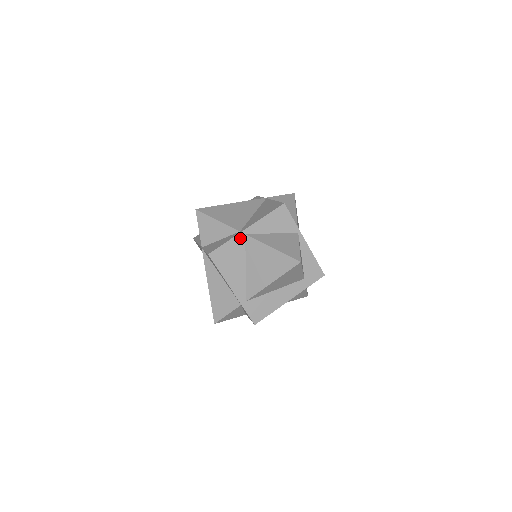
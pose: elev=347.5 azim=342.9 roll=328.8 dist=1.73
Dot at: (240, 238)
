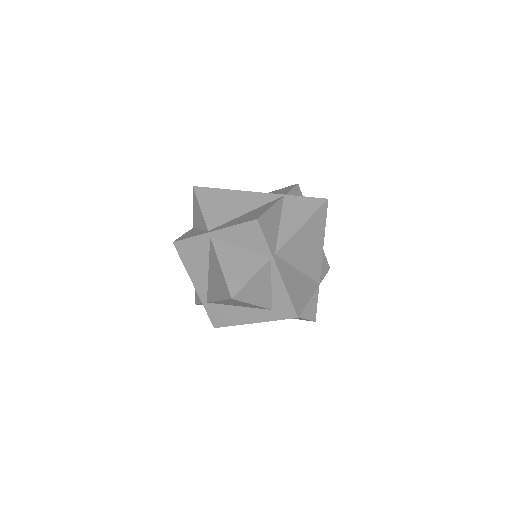
Dot at: (205, 239)
